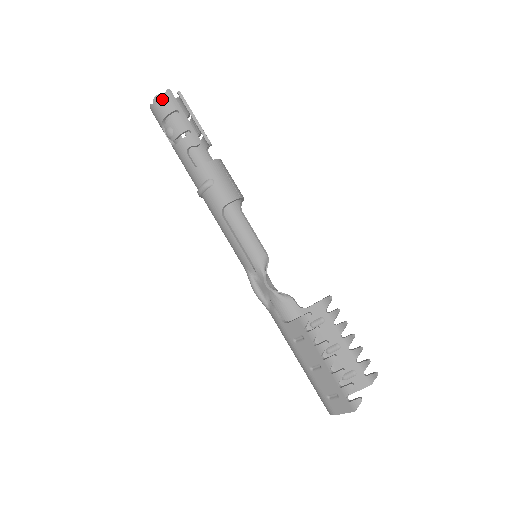
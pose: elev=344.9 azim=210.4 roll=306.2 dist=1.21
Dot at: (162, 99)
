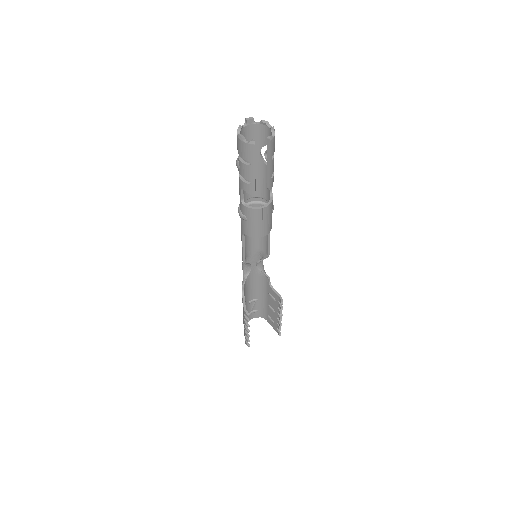
Dot at: (243, 145)
